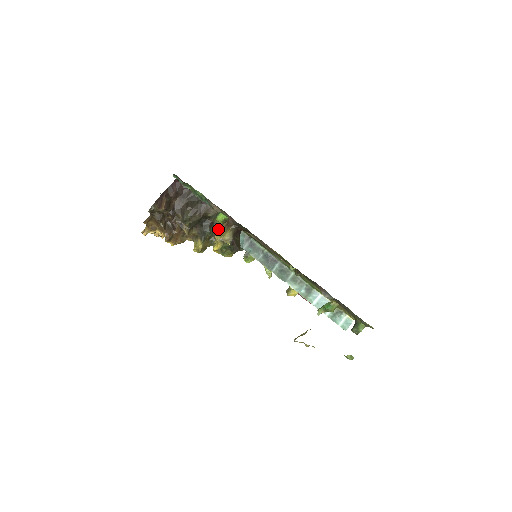
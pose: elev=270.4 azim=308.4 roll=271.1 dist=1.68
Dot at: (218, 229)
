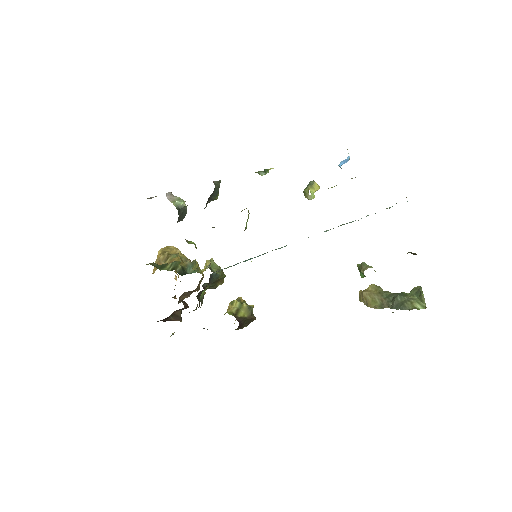
Dot at: (211, 283)
